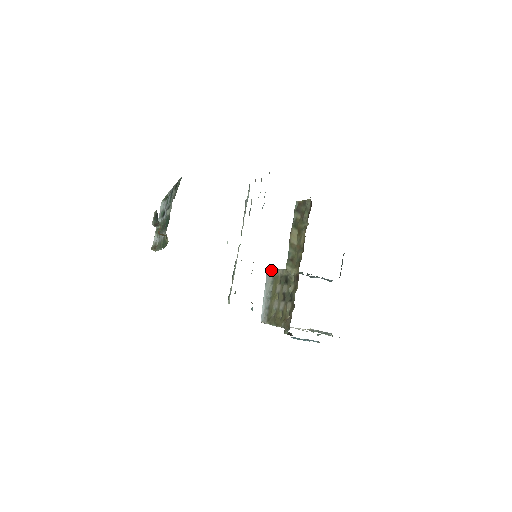
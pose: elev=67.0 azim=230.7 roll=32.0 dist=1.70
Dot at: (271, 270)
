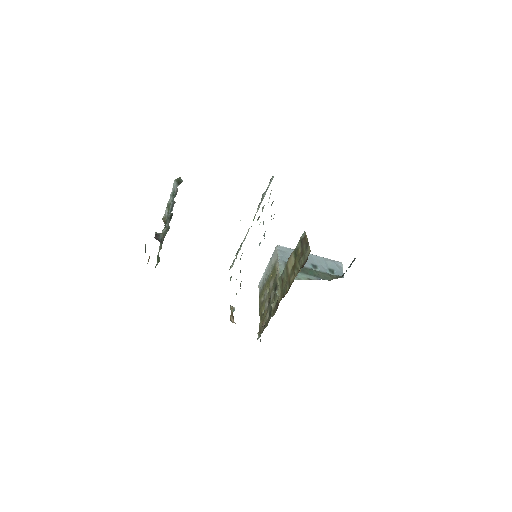
Dot at: (277, 253)
